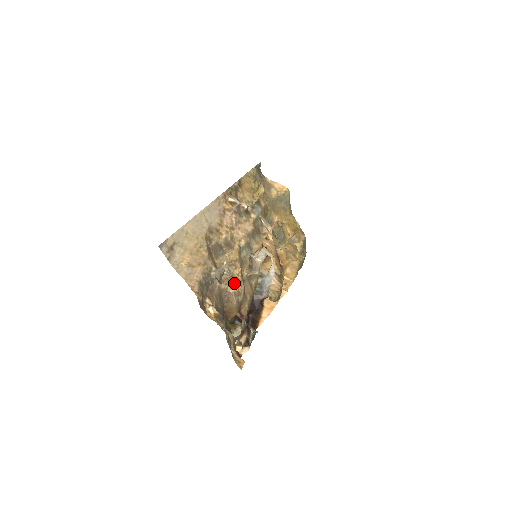
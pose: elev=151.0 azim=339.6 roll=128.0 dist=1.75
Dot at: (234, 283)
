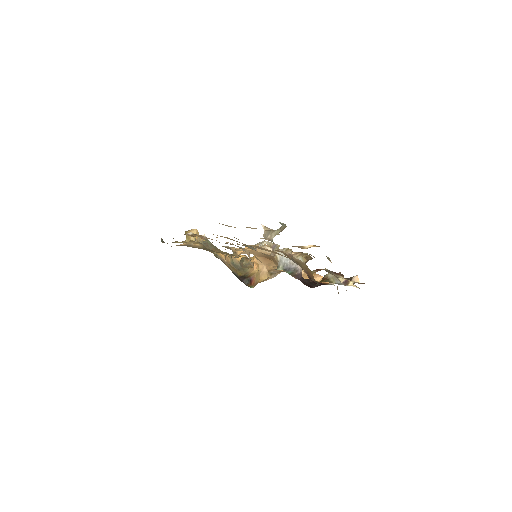
Dot at: occluded
